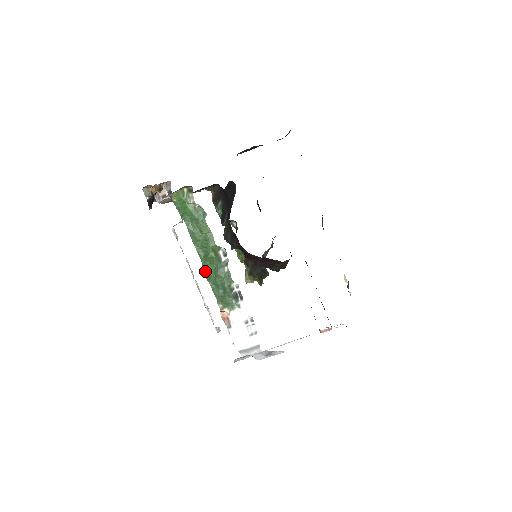
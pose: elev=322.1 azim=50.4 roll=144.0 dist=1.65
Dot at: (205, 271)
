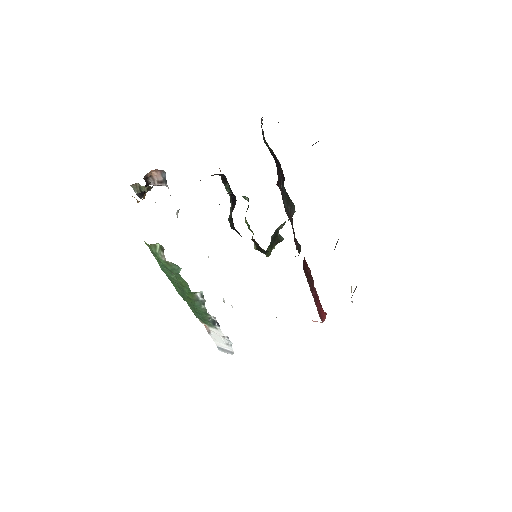
Dot at: (184, 300)
